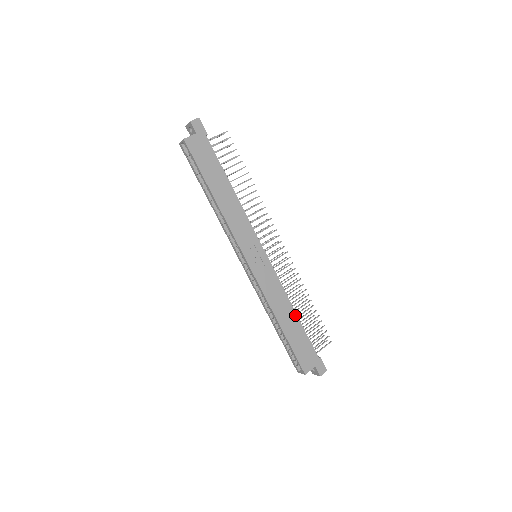
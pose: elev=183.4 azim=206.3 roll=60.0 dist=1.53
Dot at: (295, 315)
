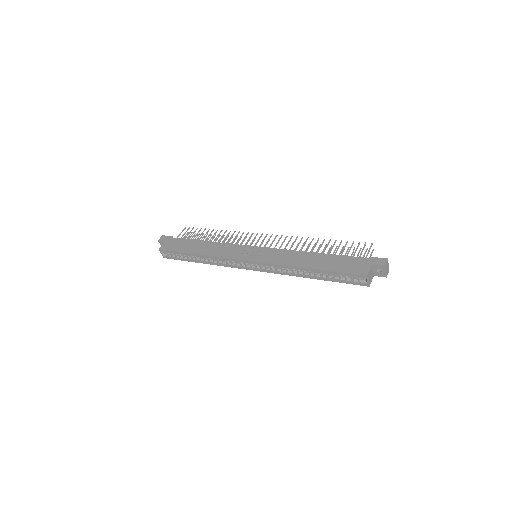
Dot at: (316, 254)
